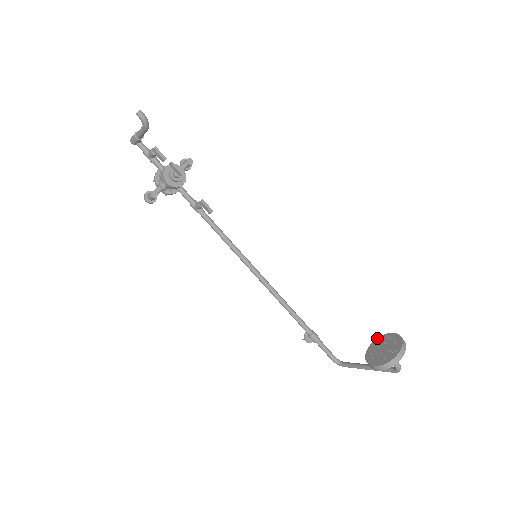
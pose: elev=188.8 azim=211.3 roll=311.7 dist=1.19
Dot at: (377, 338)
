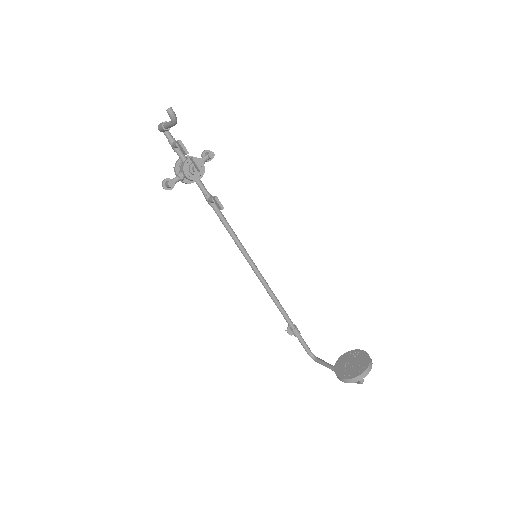
Dot at: (349, 351)
